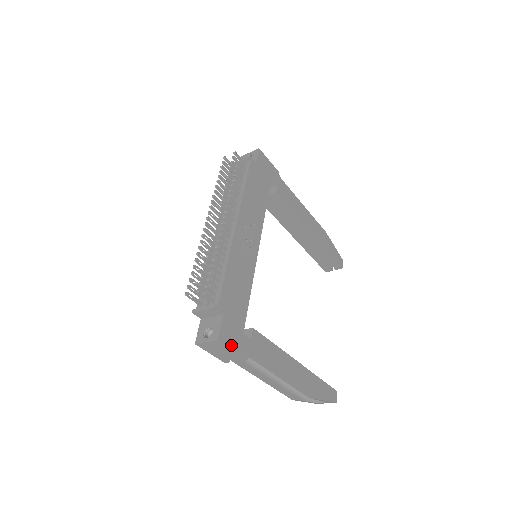
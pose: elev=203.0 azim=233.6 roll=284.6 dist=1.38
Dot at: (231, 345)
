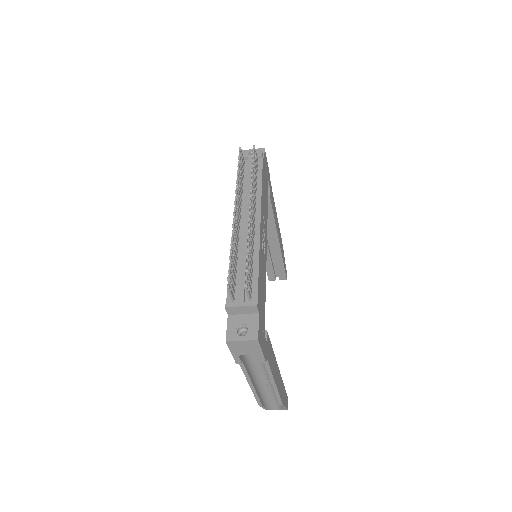
Dot at: (262, 346)
